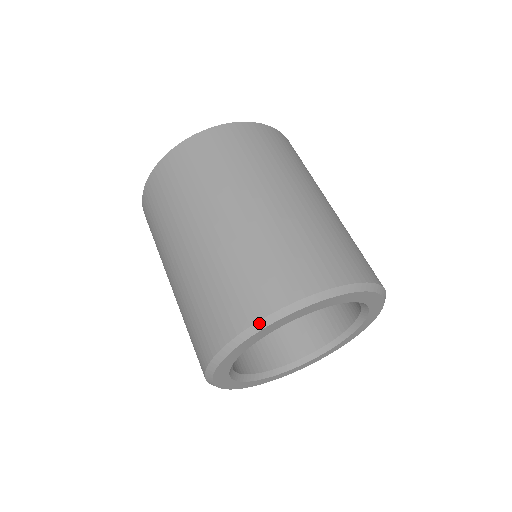
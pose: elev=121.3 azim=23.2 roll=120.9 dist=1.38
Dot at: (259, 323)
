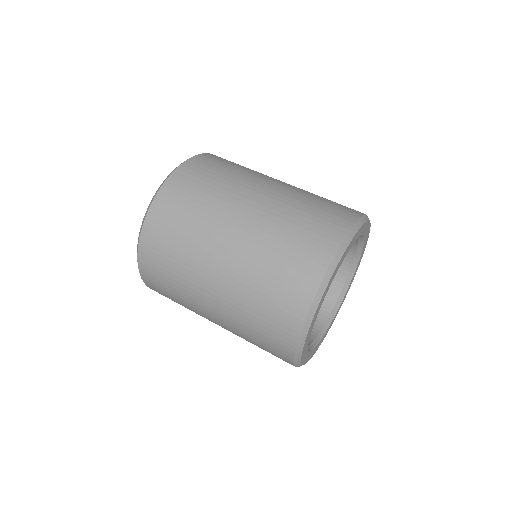
Dot at: (329, 269)
